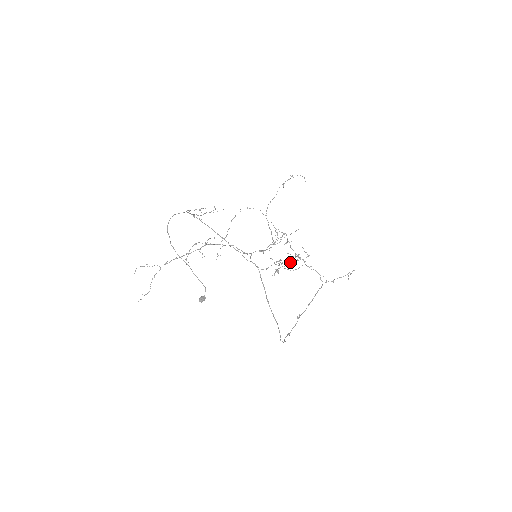
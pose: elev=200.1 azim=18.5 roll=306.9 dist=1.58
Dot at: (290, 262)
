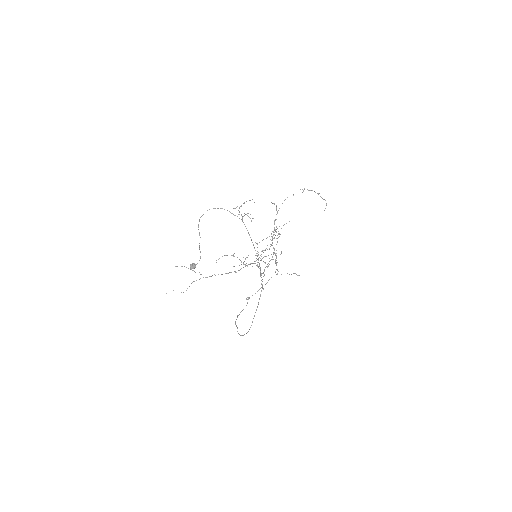
Dot at: occluded
